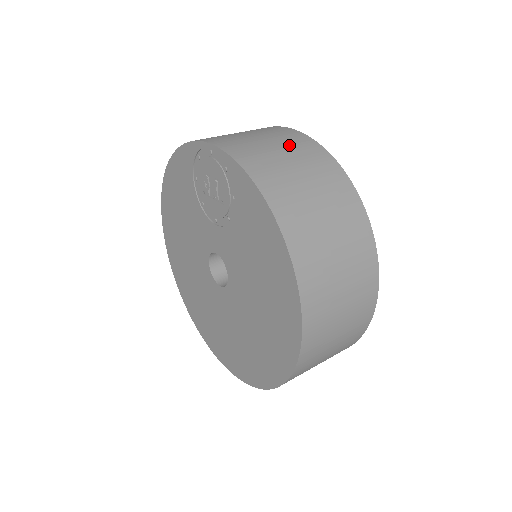
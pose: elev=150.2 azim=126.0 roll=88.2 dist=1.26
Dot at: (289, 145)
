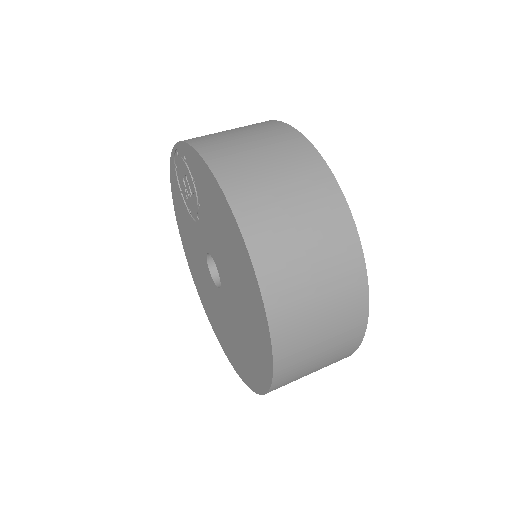
Dot at: (243, 127)
